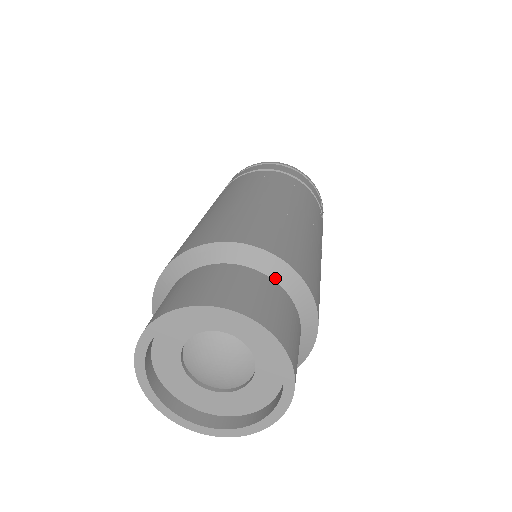
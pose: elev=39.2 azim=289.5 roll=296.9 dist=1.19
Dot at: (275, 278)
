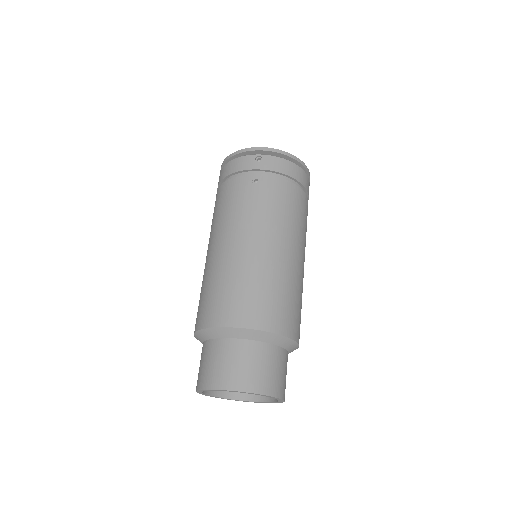
Dot at: (289, 351)
